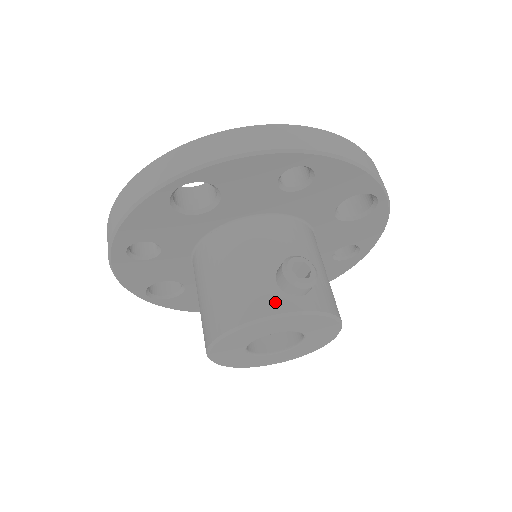
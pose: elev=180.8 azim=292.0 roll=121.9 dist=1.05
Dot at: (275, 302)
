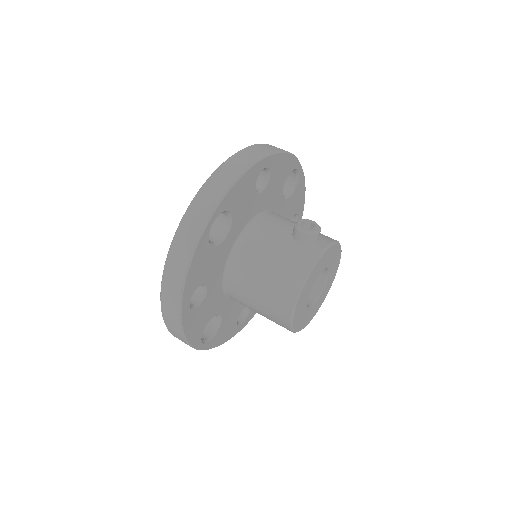
Dot at: (311, 252)
